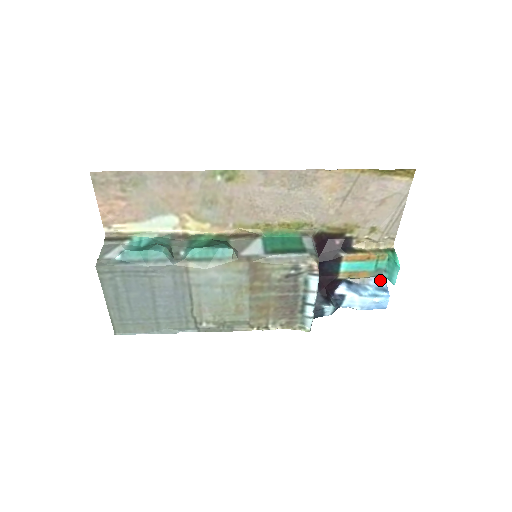
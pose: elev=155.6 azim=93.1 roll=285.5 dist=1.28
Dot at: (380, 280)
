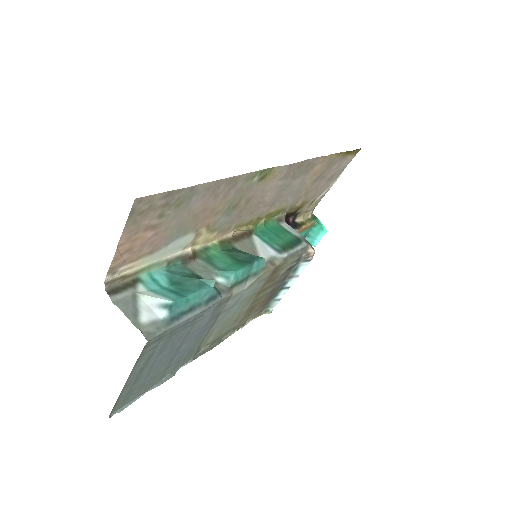
Dot at: occluded
